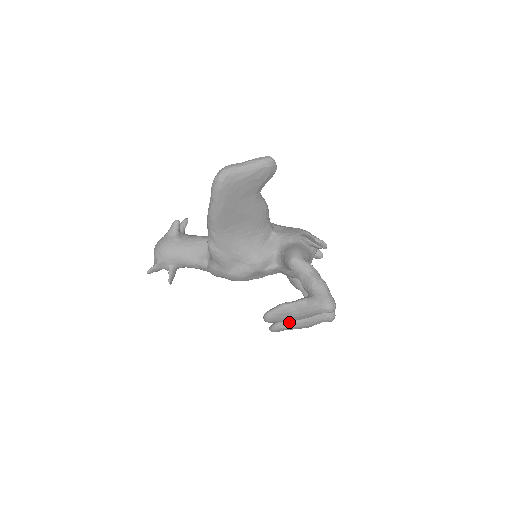
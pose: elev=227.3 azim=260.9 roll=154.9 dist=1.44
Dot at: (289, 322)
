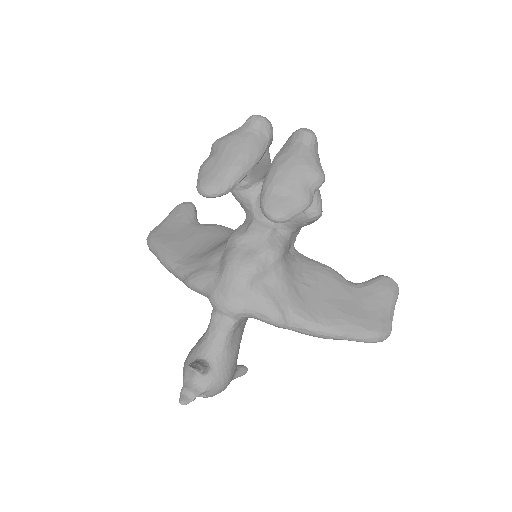
Dot at: (263, 183)
